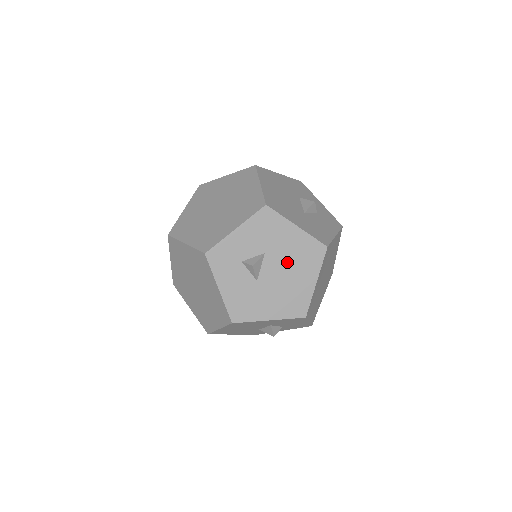
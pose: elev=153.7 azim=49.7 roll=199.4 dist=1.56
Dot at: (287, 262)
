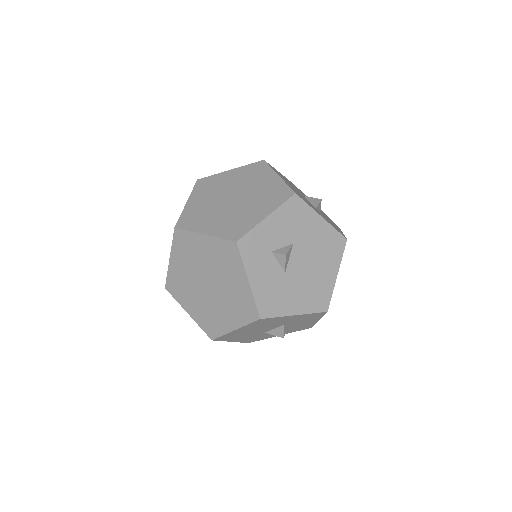
Dot at: (313, 254)
